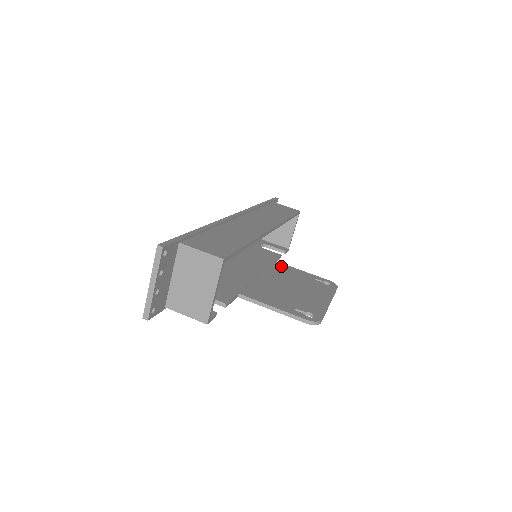
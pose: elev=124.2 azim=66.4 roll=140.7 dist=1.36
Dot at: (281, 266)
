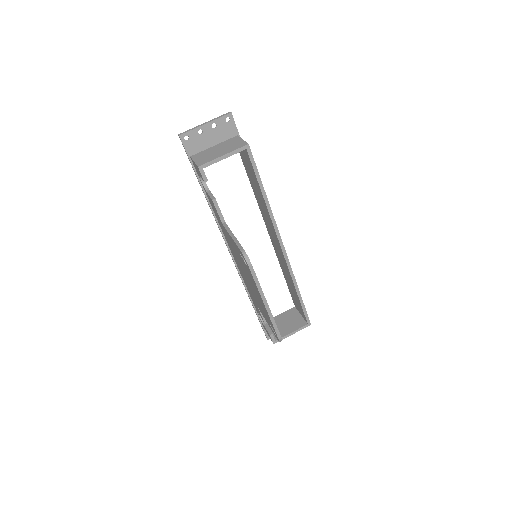
Dot at: occluded
